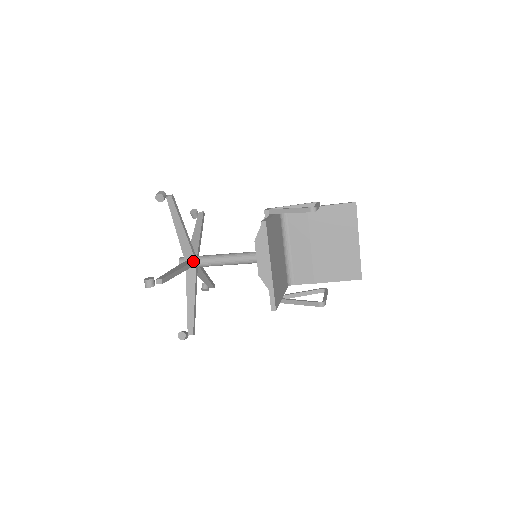
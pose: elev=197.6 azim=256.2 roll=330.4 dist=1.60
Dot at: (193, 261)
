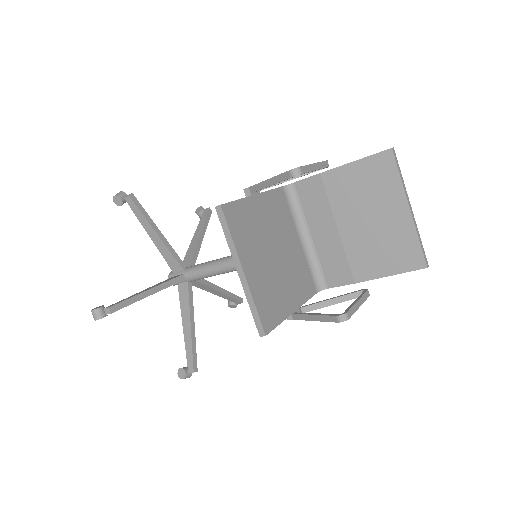
Dot at: (180, 275)
